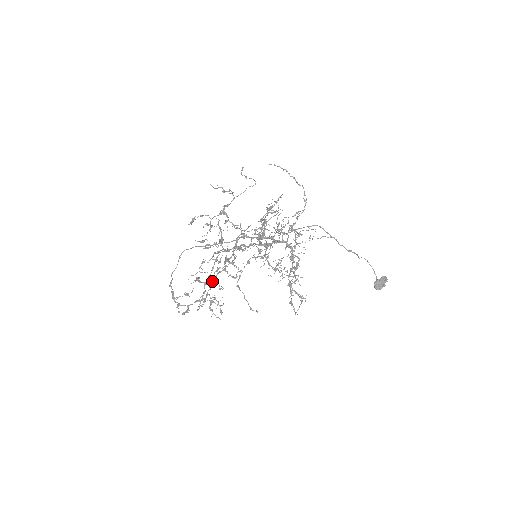
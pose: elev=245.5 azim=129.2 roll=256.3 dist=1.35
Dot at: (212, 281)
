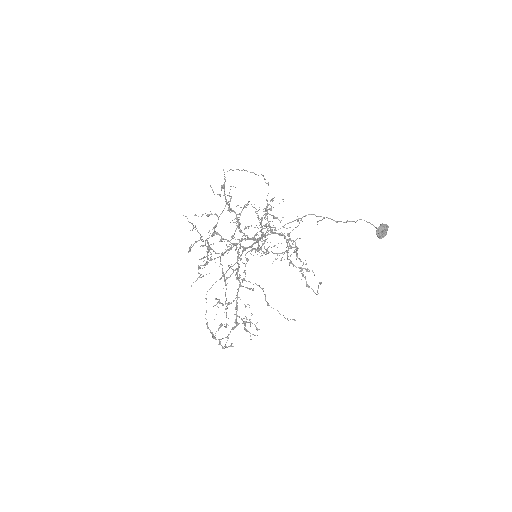
Dot at: (236, 303)
